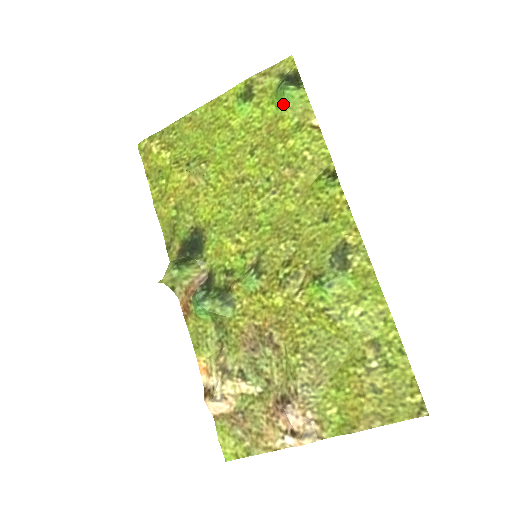
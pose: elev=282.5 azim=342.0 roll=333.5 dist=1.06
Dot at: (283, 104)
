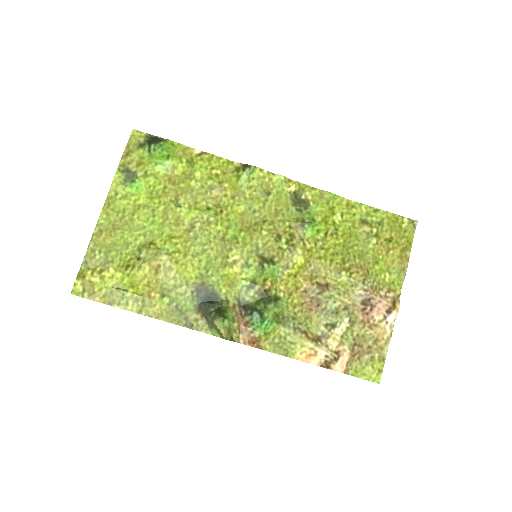
Dot at: (166, 158)
